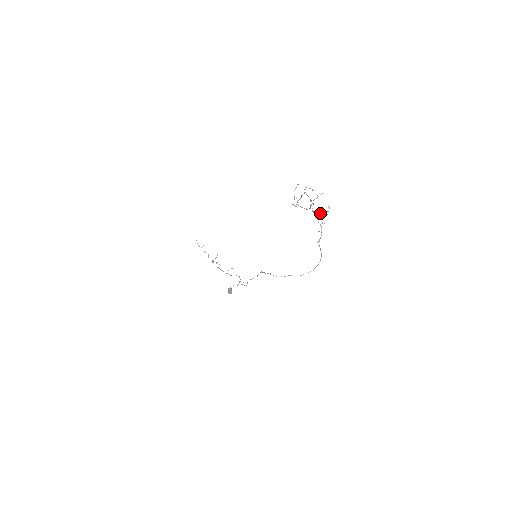
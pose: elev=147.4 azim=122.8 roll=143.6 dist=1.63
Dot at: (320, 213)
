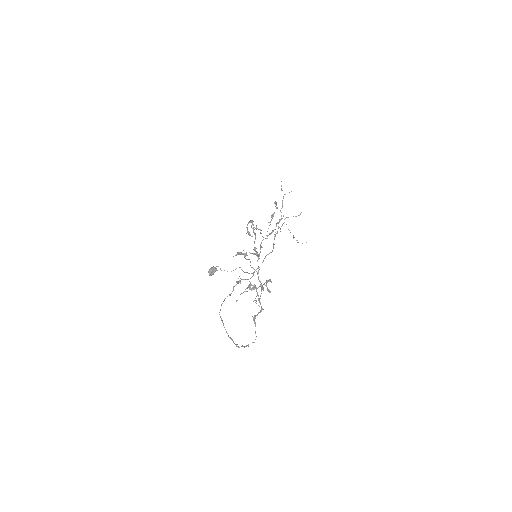
Dot at: (269, 280)
